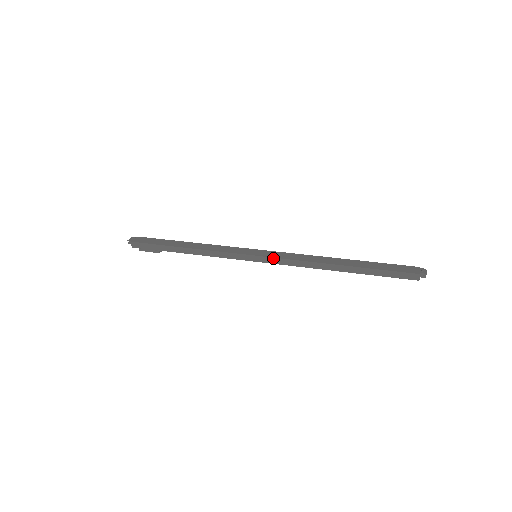
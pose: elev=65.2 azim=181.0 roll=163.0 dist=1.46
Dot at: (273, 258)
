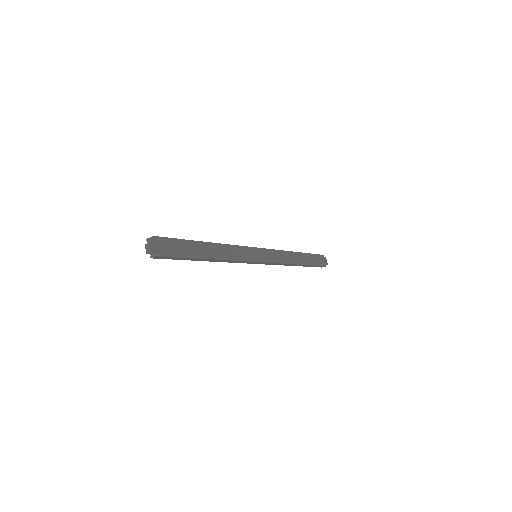
Dot at: (271, 263)
